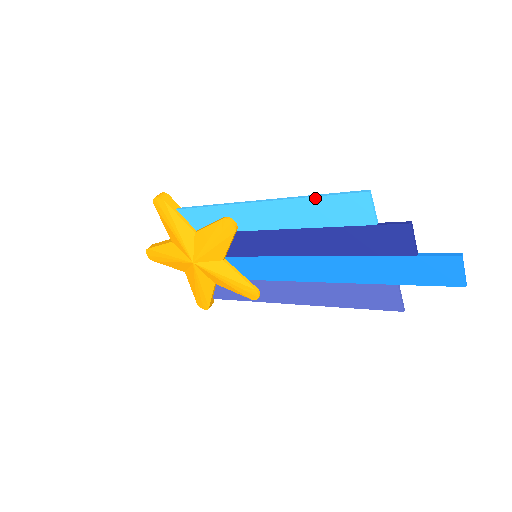
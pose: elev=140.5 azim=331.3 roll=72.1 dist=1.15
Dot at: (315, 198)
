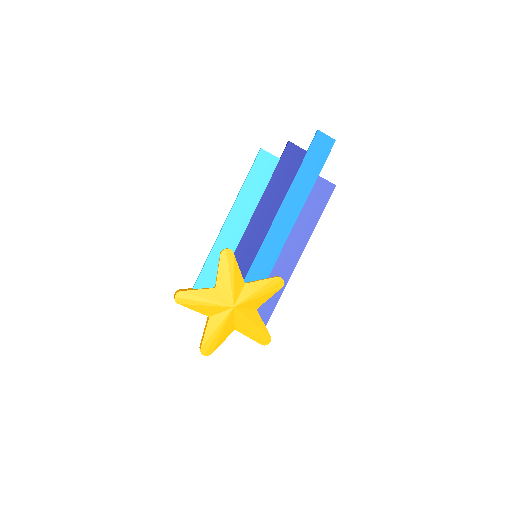
Dot at: (246, 181)
